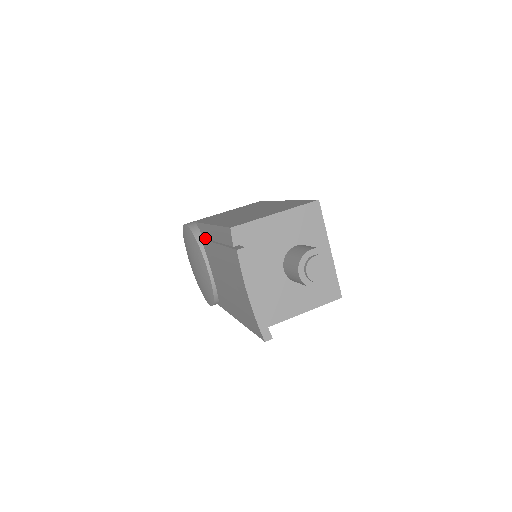
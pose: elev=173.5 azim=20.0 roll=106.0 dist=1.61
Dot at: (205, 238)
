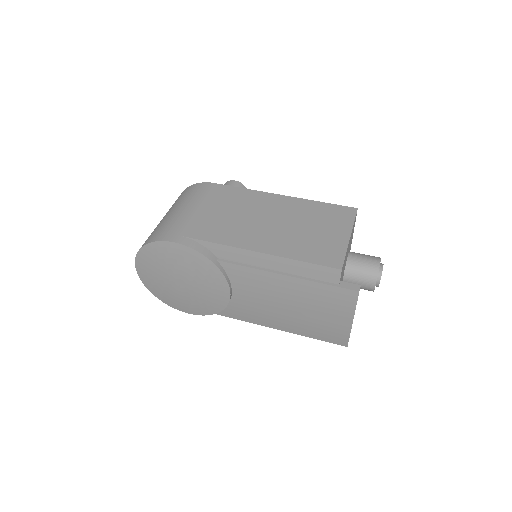
Dot at: (229, 260)
